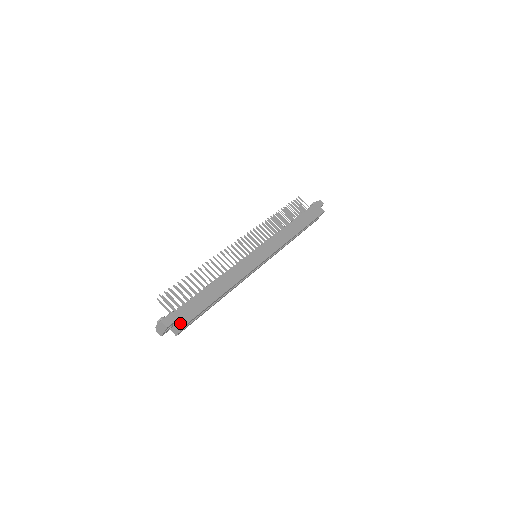
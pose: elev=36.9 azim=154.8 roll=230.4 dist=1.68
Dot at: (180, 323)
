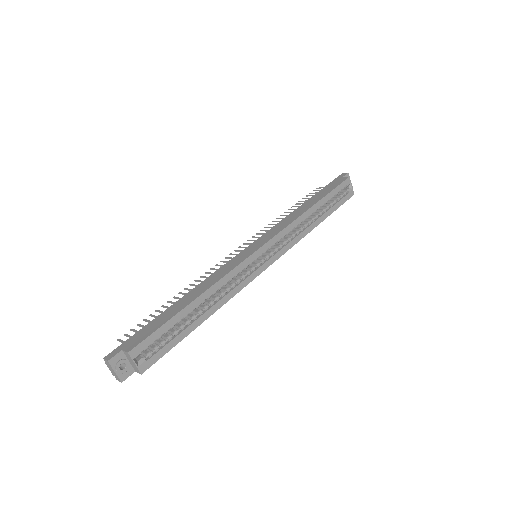
Dot at: (126, 350)
